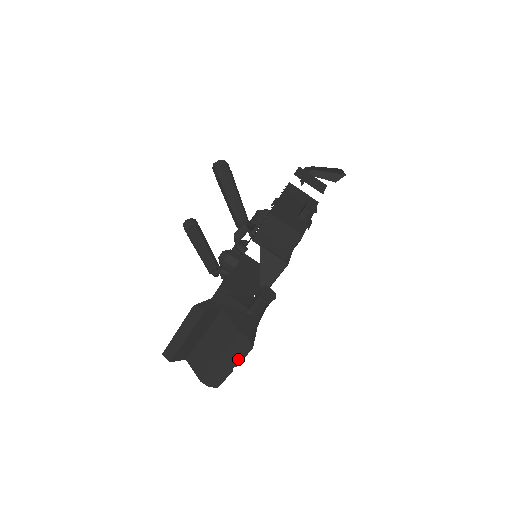
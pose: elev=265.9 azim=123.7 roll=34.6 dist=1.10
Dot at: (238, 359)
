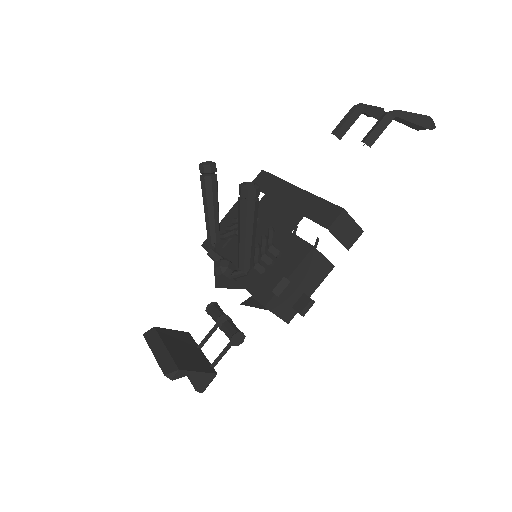
Dot at: occluded
